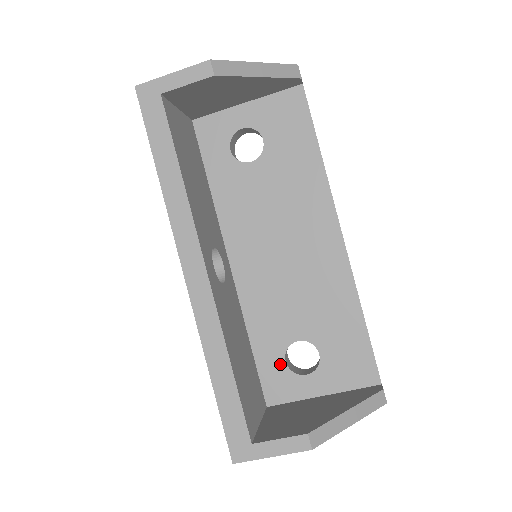
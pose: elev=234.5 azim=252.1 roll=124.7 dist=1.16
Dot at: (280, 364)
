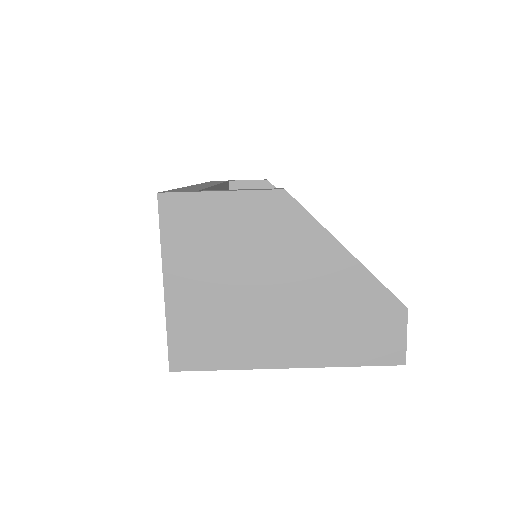
Dot at: occluded
